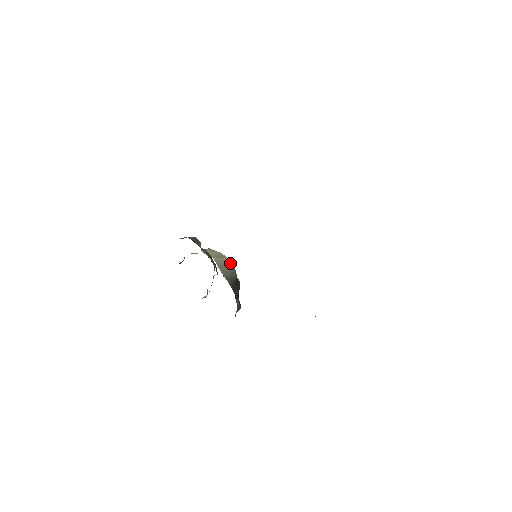
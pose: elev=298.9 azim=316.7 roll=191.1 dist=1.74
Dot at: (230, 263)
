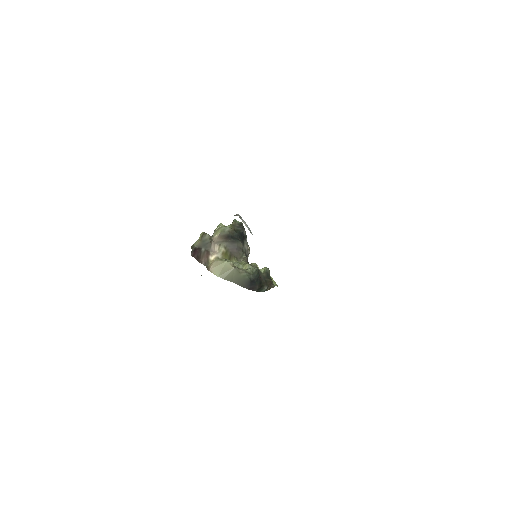
Dot at: (237, 271)
